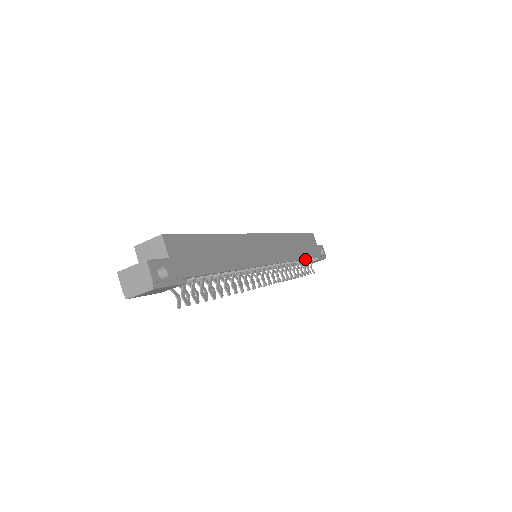
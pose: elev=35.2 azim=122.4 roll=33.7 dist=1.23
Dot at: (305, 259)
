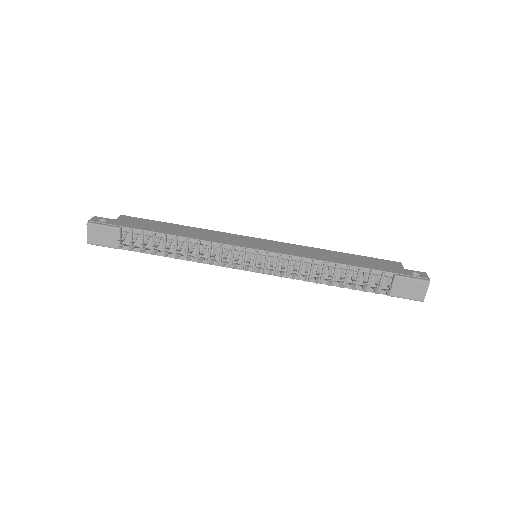
Dot at: (358, 270)
